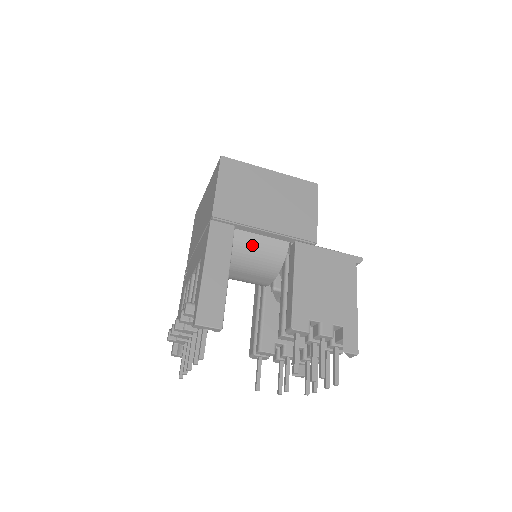
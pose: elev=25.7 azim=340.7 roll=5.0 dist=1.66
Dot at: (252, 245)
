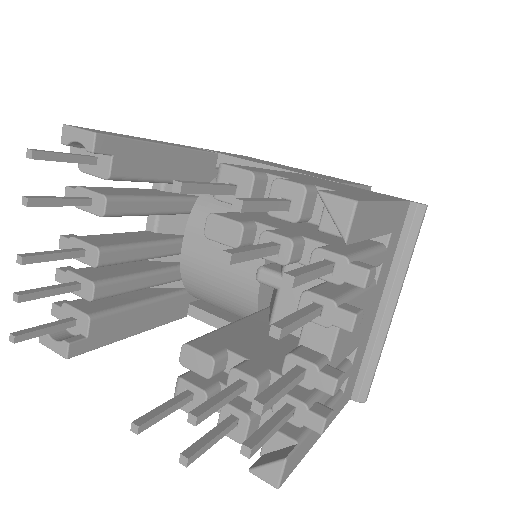
Dot at: occluded
